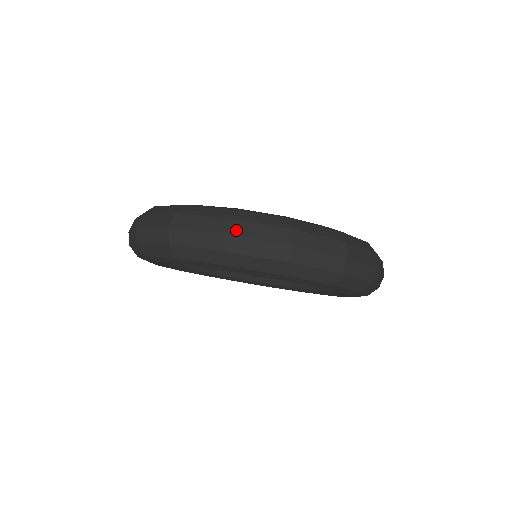
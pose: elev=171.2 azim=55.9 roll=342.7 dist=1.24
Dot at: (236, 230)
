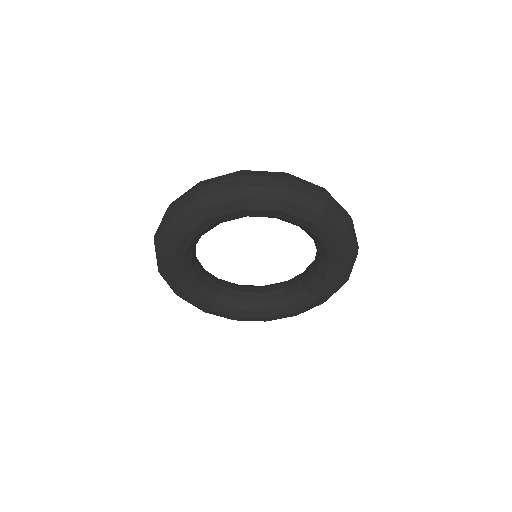
Dot at: (294, 178)
